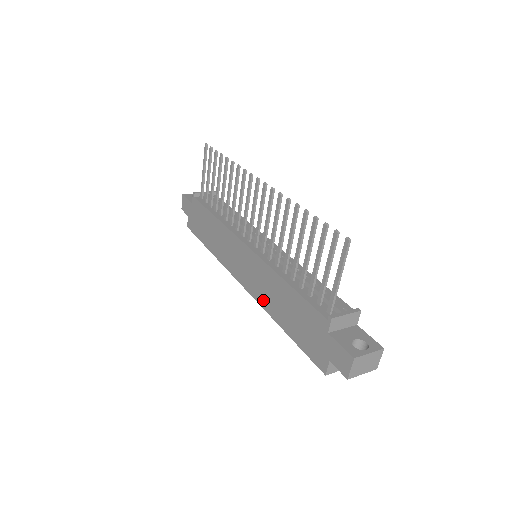
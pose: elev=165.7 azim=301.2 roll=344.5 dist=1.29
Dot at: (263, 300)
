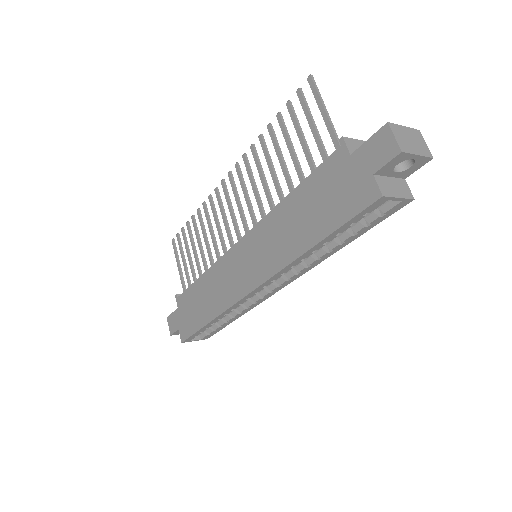
Dot at: (280, 258)
